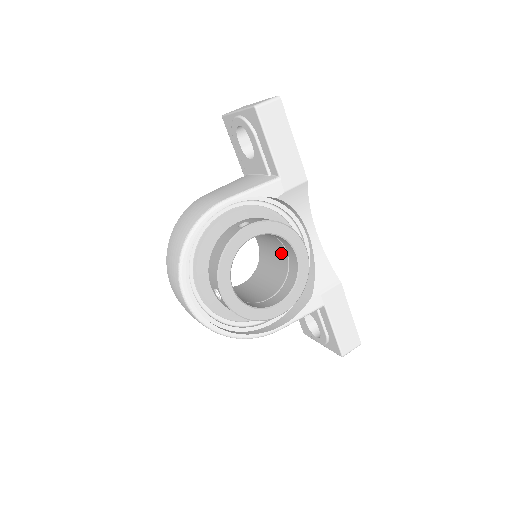
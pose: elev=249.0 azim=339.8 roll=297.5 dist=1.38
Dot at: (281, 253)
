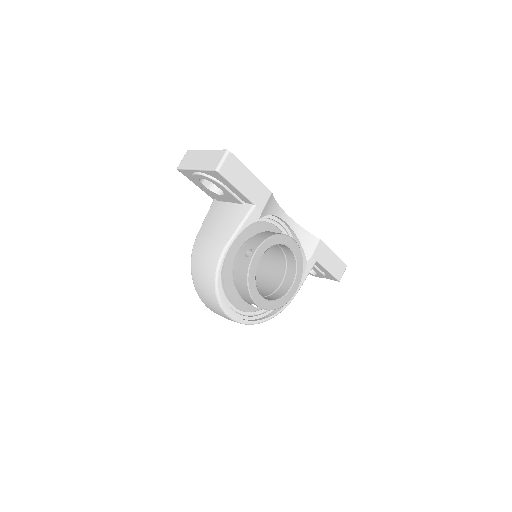
Dot at: (273, 246)
